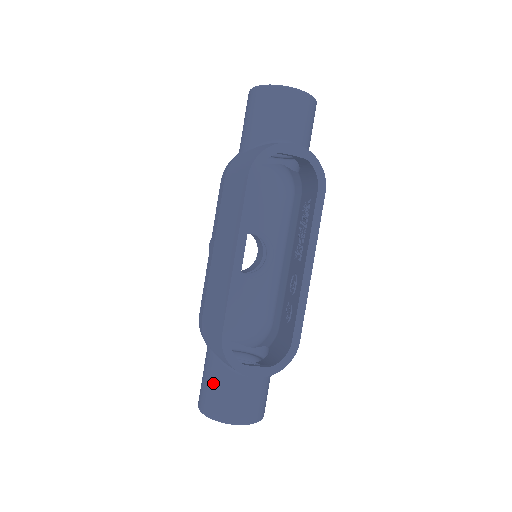
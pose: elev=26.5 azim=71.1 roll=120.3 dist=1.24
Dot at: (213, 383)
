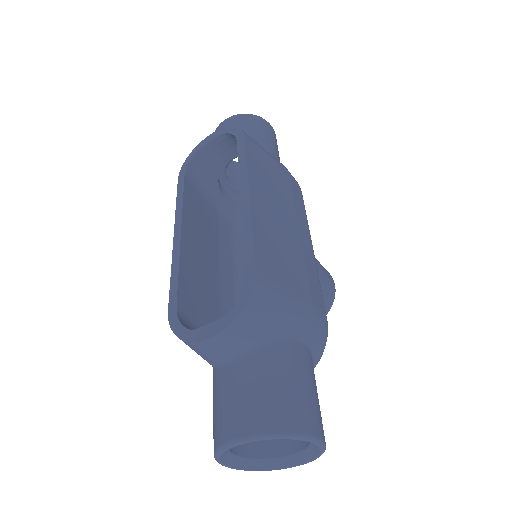
Dot at: (213, 403)
